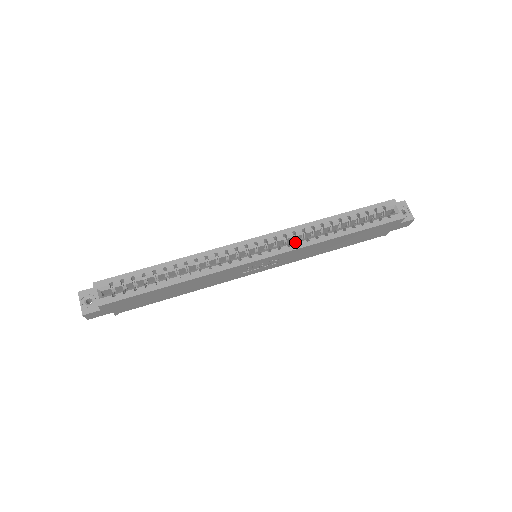
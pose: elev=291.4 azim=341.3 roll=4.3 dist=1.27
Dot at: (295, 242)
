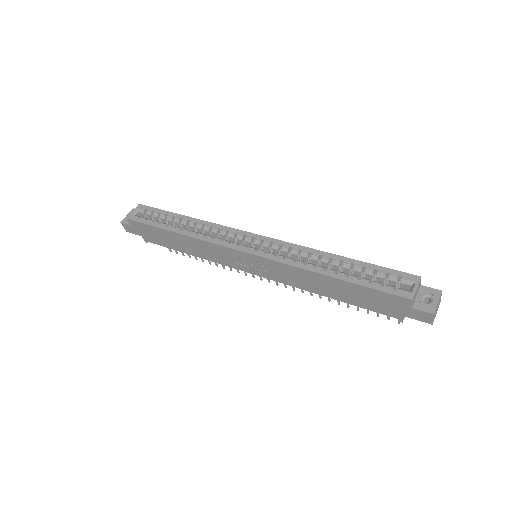
Dot at: (283, 256)
